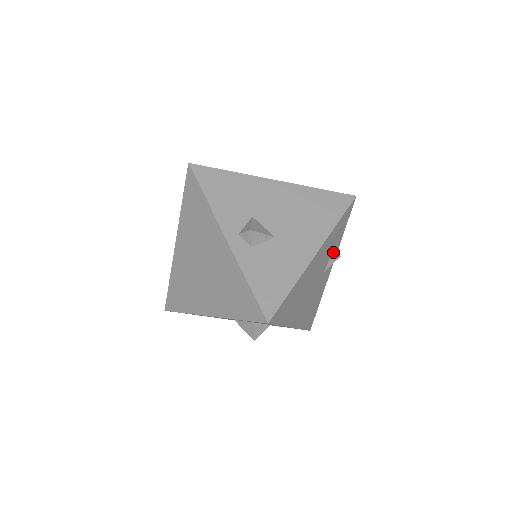
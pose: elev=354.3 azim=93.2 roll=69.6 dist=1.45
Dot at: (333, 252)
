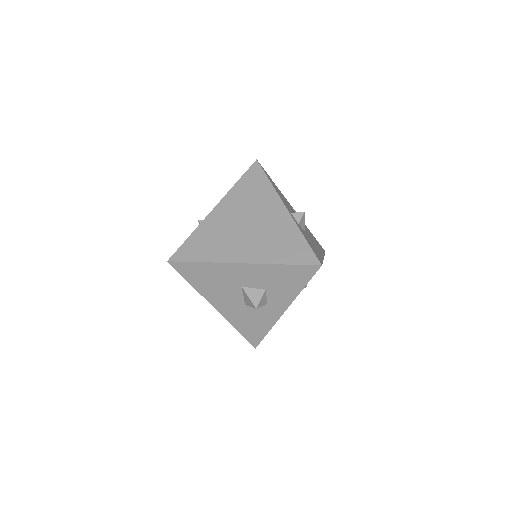
Dot at: occluded
